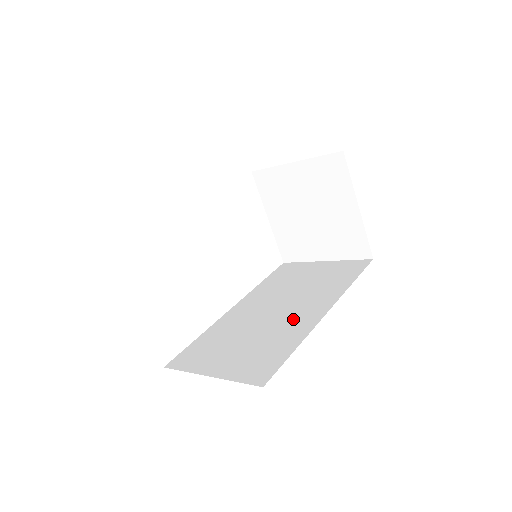
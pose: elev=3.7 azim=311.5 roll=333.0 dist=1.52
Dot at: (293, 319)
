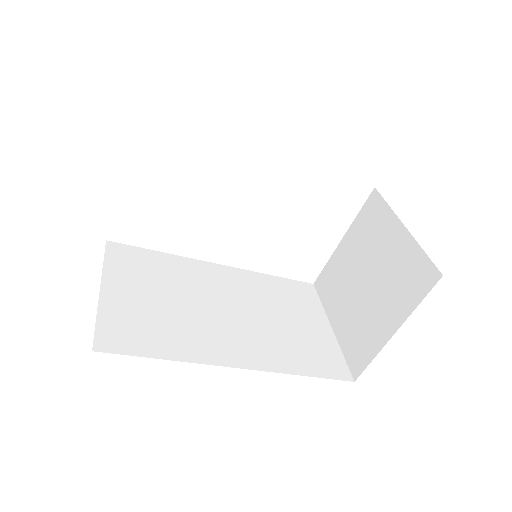
Dot at: (216, 335)
